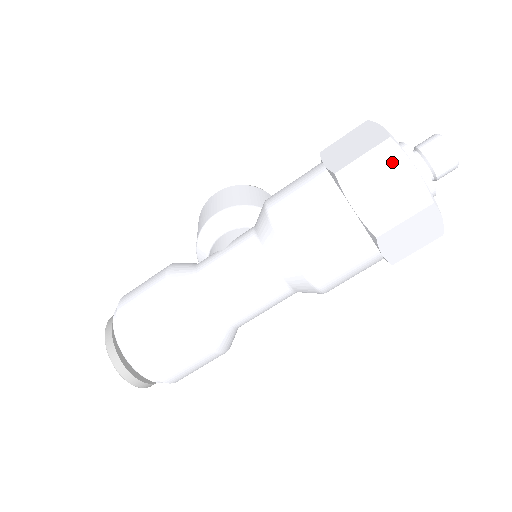
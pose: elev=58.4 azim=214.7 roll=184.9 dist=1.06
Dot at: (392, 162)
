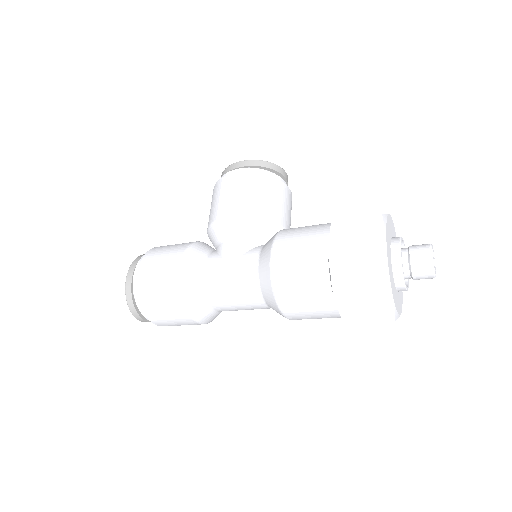
Dot at: (377, 287)
